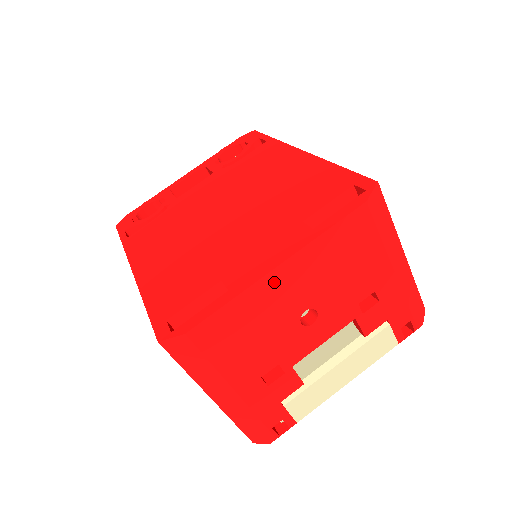
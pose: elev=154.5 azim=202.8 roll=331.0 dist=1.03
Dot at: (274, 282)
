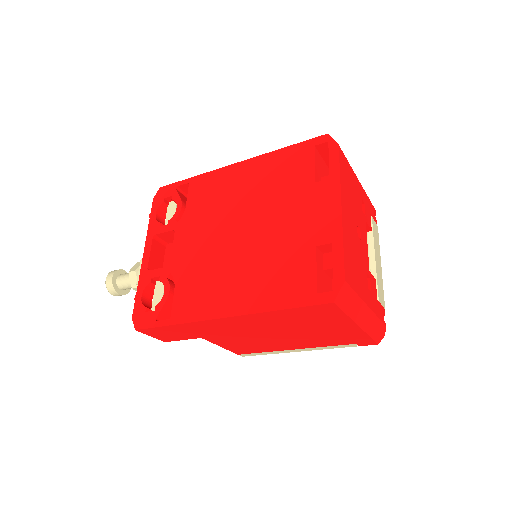
Dot at: (345, 219)
